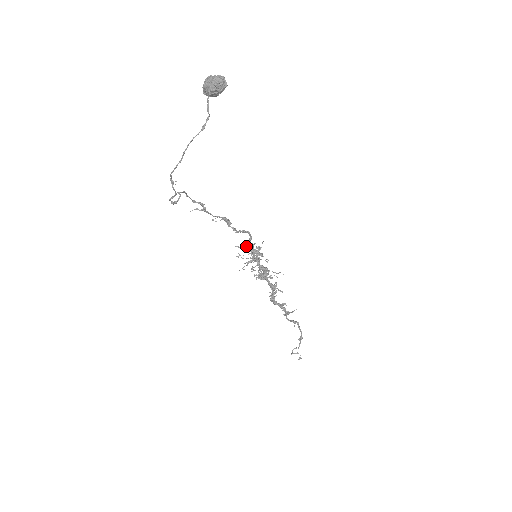
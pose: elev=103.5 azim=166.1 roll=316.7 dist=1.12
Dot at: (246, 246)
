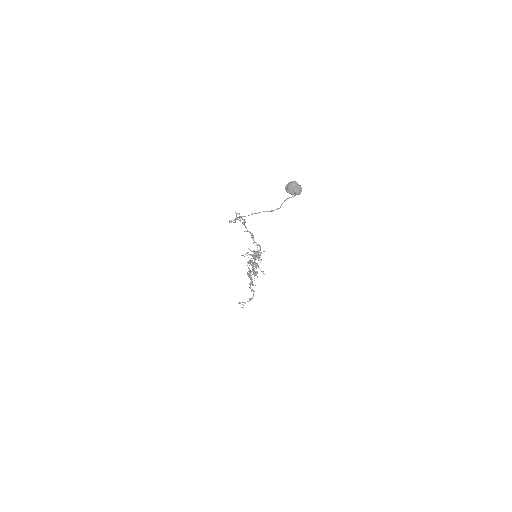
Dot at: (254, 251)
